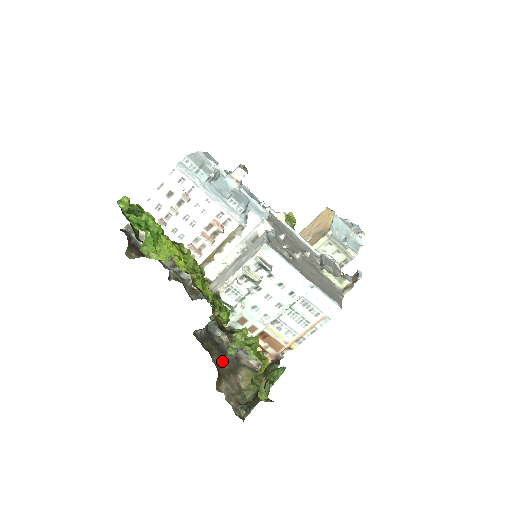
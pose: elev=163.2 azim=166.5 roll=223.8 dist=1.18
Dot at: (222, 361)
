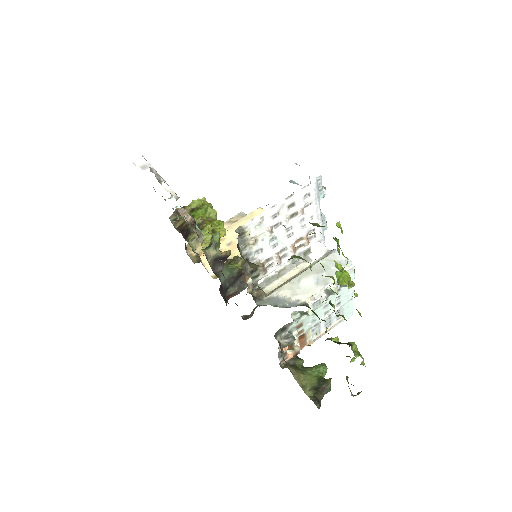
Dot at: occluded
